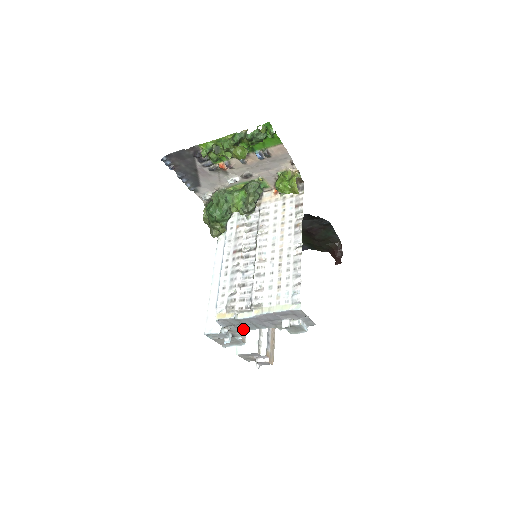
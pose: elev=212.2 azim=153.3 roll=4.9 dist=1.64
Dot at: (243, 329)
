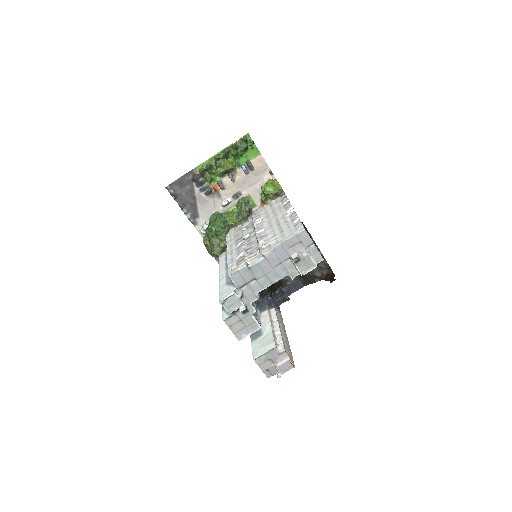
Dot at: (256, 290)
